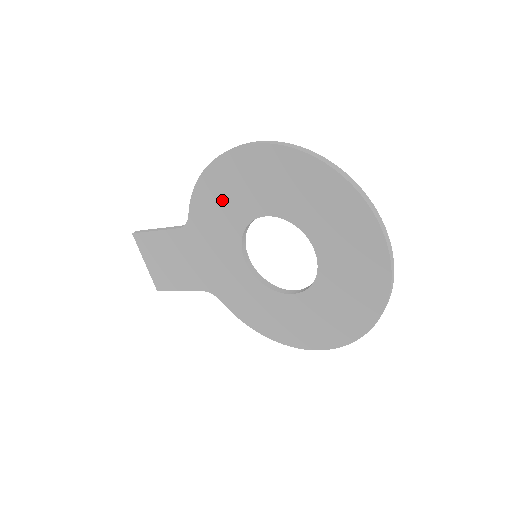
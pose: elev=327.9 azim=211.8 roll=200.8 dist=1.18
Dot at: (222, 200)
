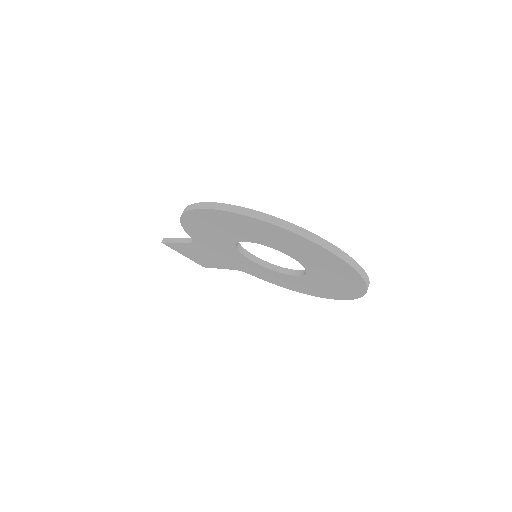
Dot at: (207, 233)
